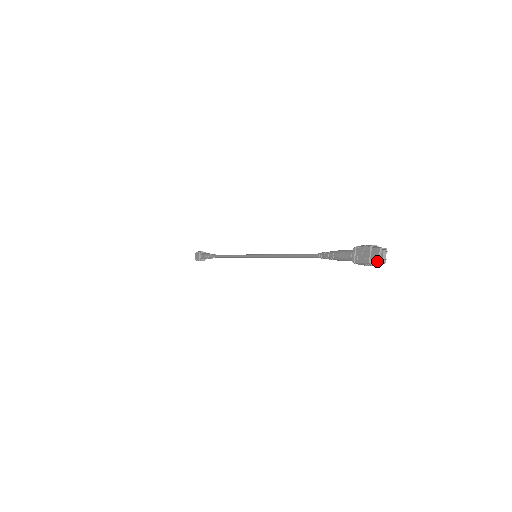
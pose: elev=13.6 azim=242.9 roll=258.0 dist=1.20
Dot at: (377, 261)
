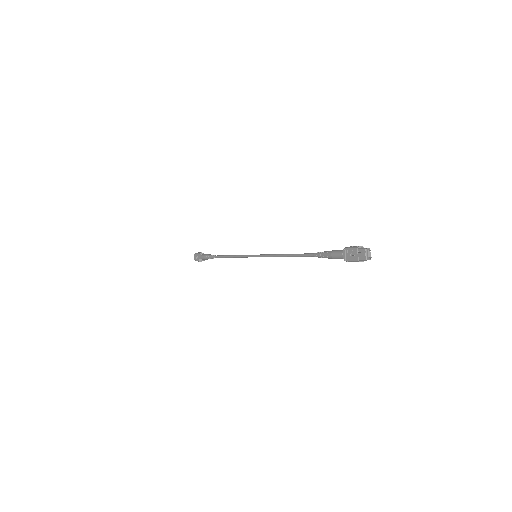
Dot at: (364, 259)
